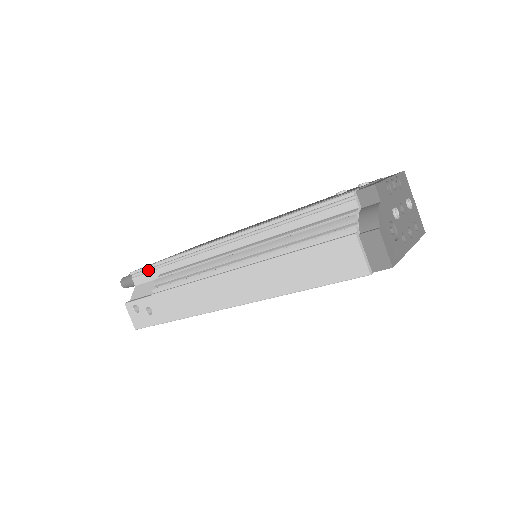
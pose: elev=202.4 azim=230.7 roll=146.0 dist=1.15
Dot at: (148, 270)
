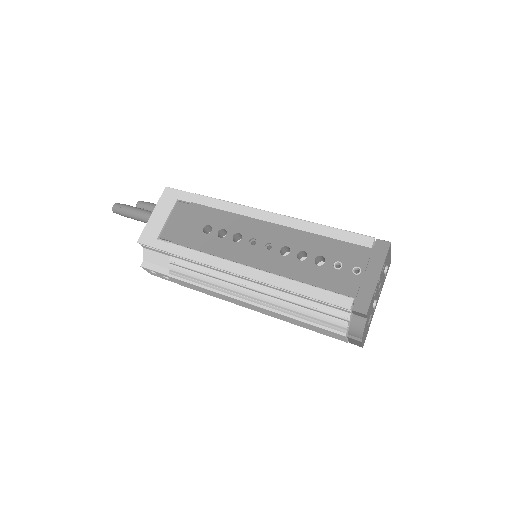
Dot at: (157, 248)
